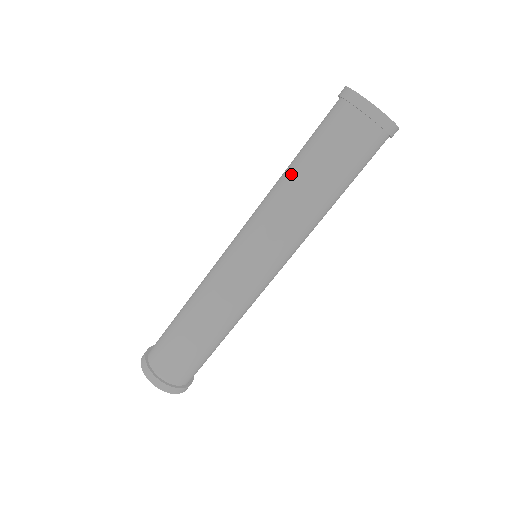
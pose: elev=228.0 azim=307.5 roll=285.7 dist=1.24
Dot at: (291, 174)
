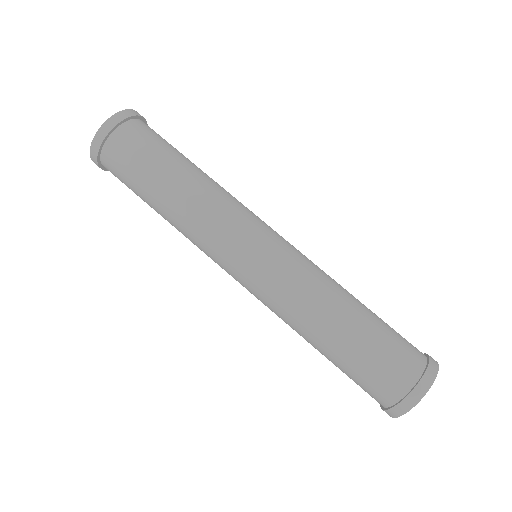
Dot at: (323, 338)
